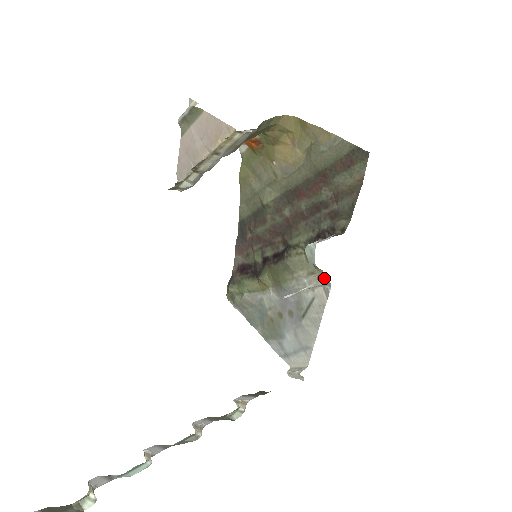
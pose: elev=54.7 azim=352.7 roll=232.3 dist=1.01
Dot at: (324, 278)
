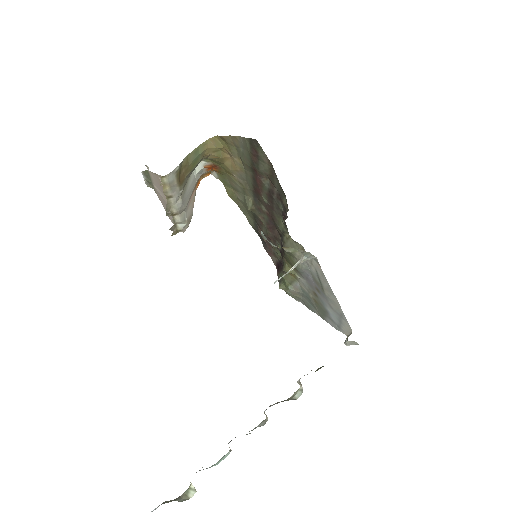
Dot at: (302, 252)
